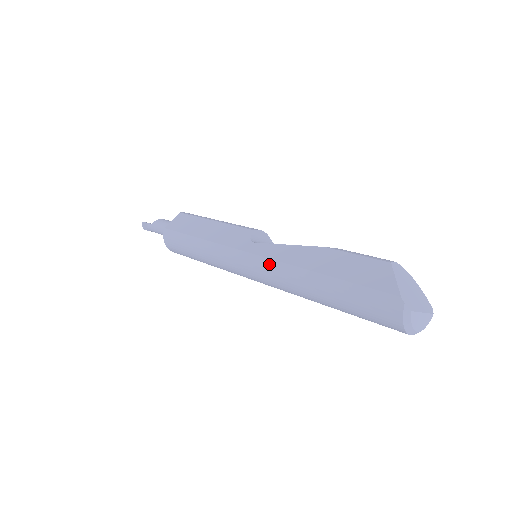
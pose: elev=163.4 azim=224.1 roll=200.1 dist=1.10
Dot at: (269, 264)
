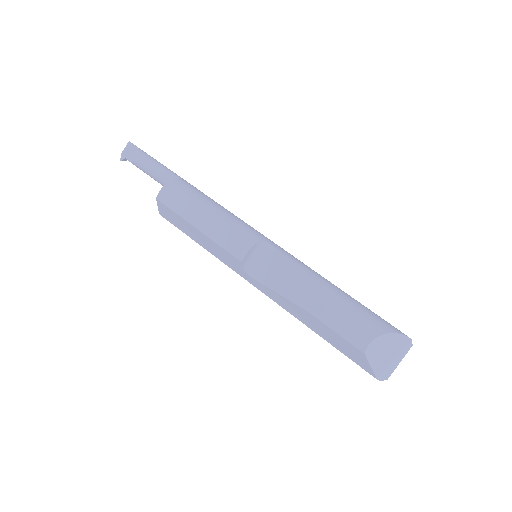
Dot at: (274, 301)
